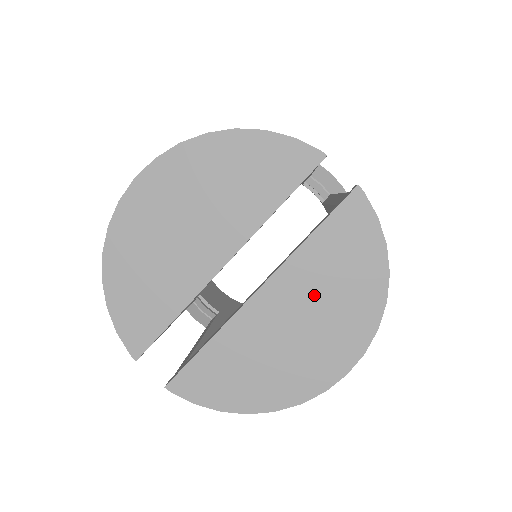
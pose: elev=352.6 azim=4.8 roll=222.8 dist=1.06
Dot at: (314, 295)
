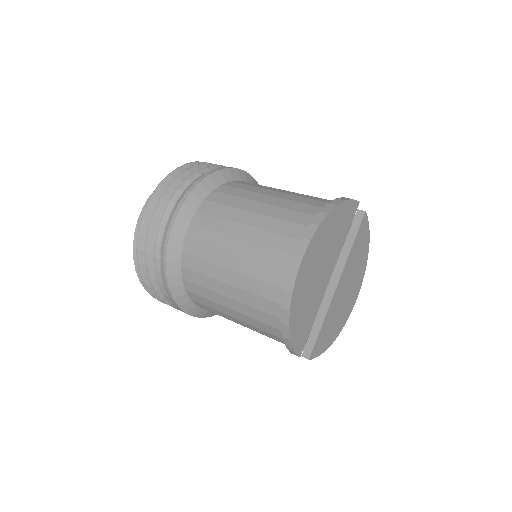
Dot at: (352, 271)
